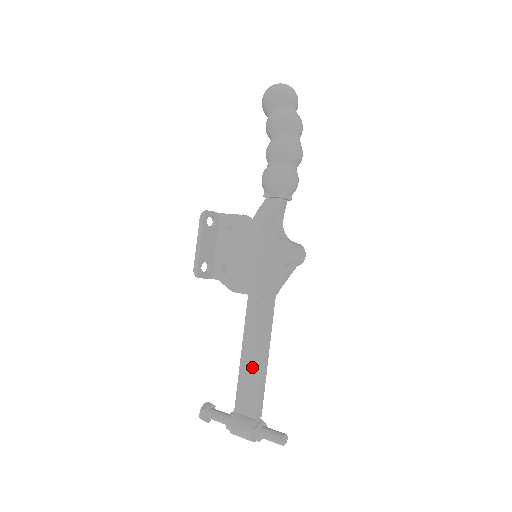
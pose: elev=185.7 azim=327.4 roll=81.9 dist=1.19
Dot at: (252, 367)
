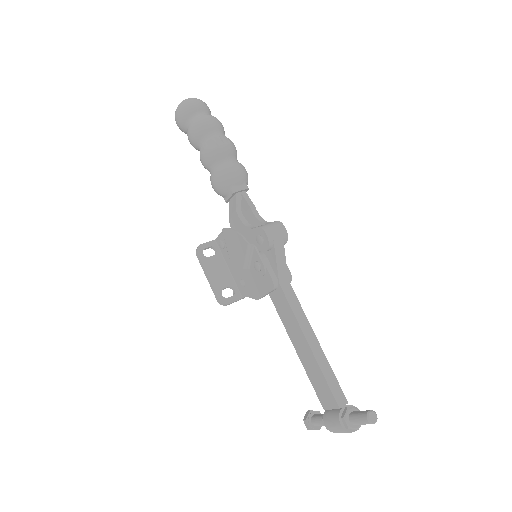
Dot at: (308, 359)
